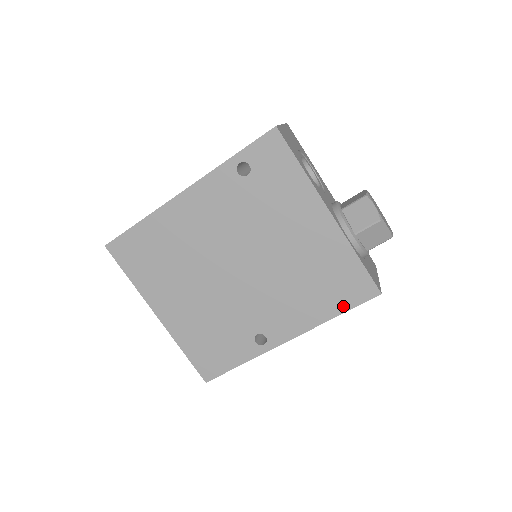
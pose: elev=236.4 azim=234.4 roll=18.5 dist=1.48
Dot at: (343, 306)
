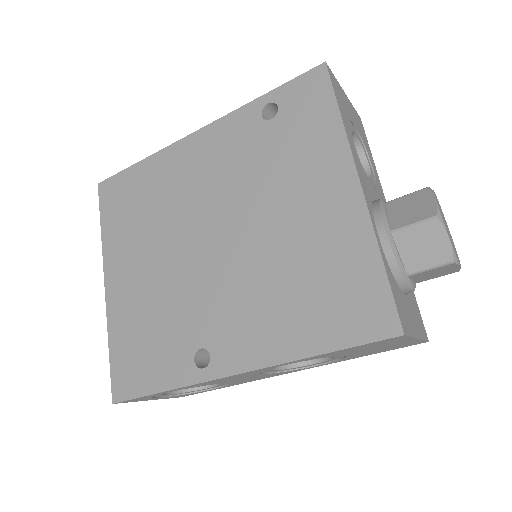
Dot at: (335, 339)
